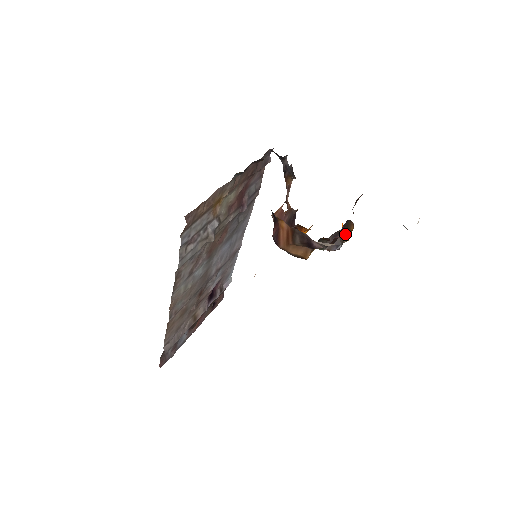
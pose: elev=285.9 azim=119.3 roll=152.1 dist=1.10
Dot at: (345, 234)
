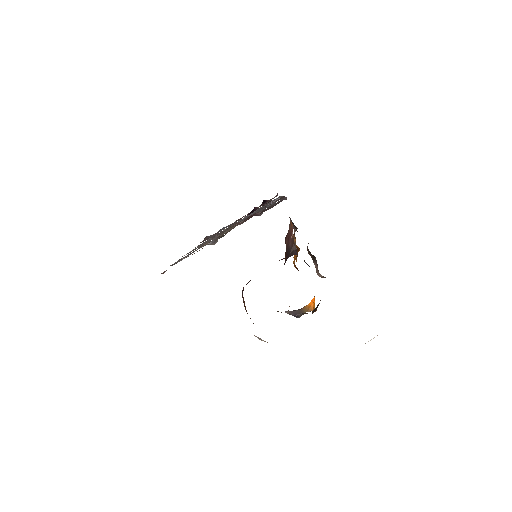
Dot at: (310, 308)
